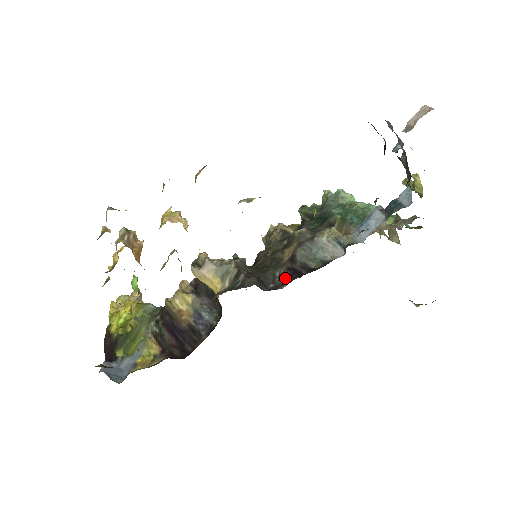
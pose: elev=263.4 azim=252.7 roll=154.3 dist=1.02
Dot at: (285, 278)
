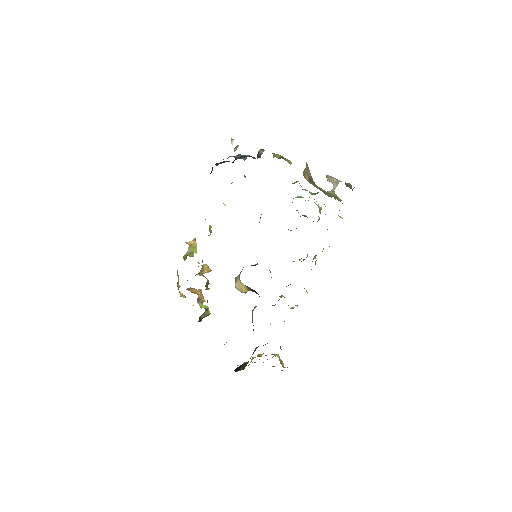
Dot at: occluded
